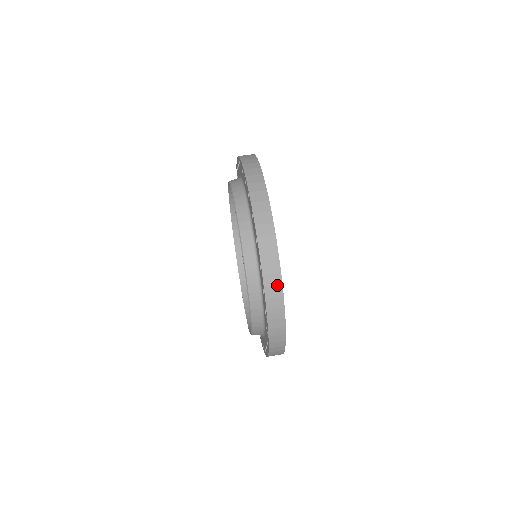
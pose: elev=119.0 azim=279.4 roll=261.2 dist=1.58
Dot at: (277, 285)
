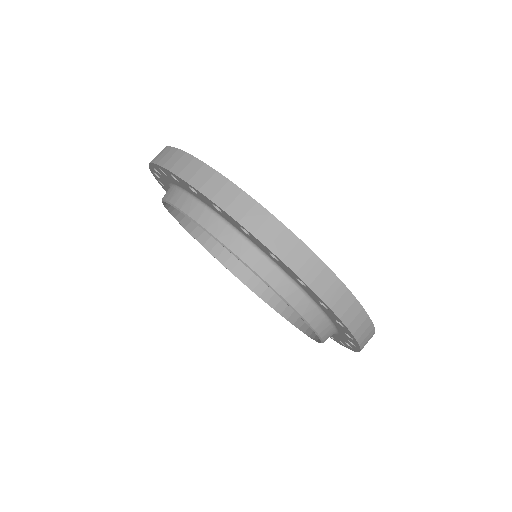
Dot at: (280, 232)
